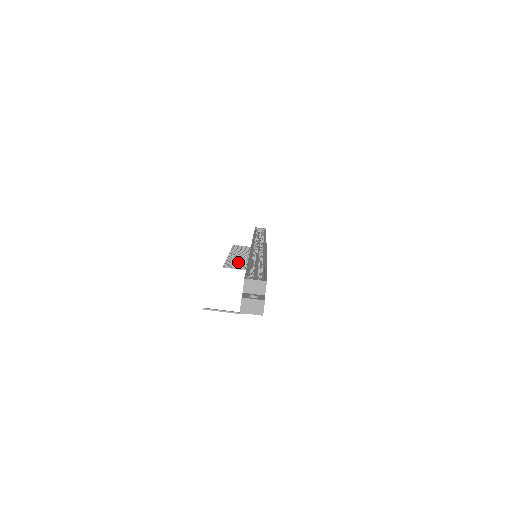
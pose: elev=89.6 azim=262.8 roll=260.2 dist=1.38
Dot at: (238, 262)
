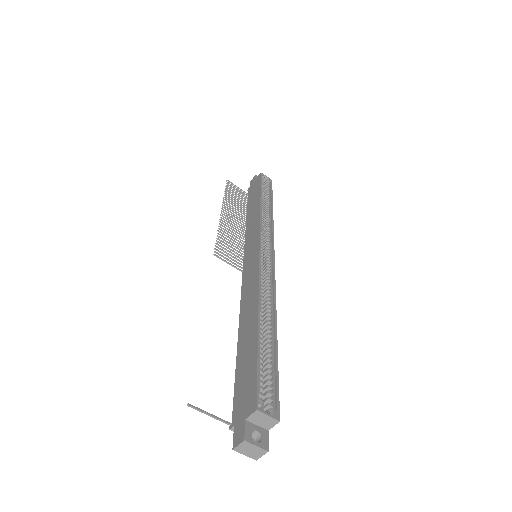
Dot at: (230, 241)
